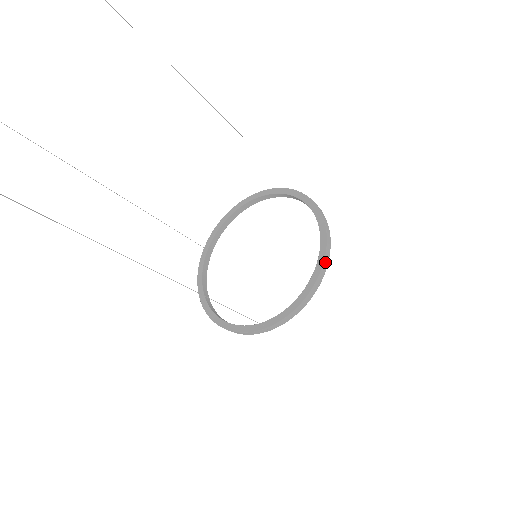
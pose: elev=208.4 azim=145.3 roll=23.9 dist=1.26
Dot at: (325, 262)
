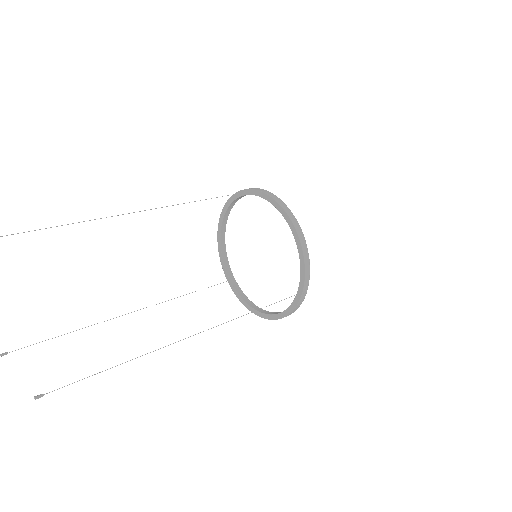
Dot at: (270, 318)
